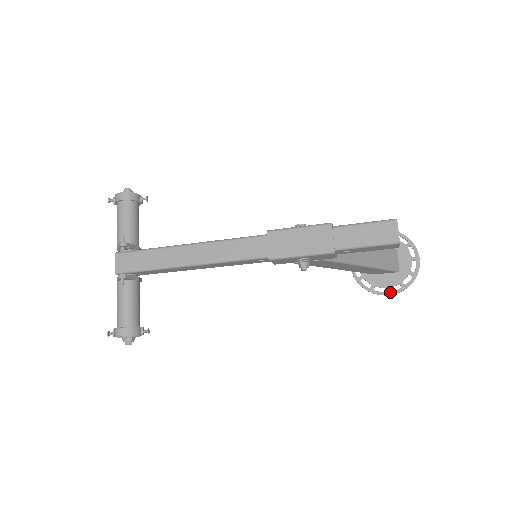
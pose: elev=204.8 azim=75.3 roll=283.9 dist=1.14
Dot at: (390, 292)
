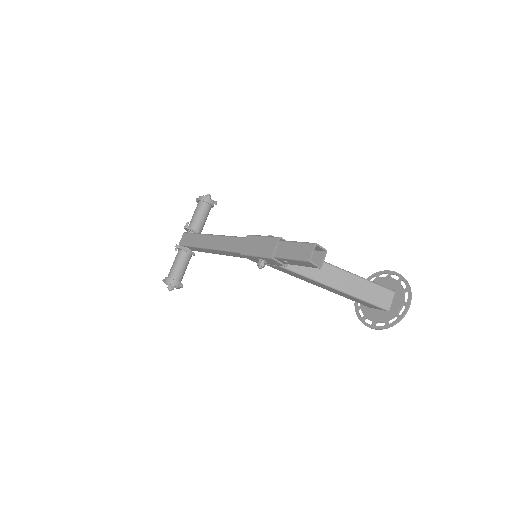
Dot at: (374, 326)
